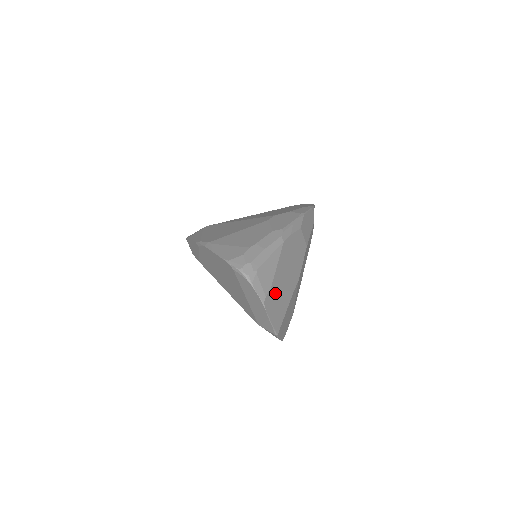
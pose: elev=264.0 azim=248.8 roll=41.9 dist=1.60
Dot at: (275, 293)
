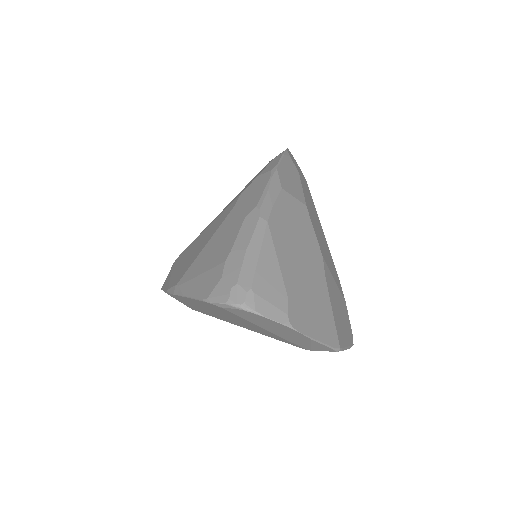
Dot at: (299, 299)
